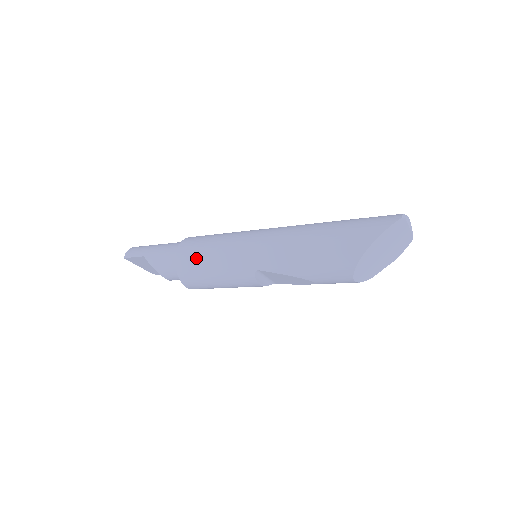
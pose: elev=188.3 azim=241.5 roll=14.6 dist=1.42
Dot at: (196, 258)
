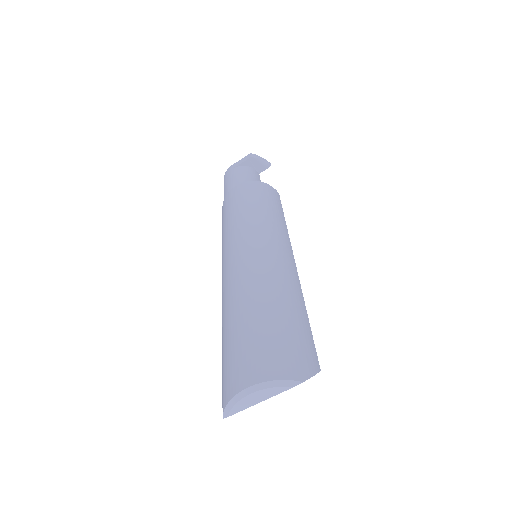
Dot at: occluded
